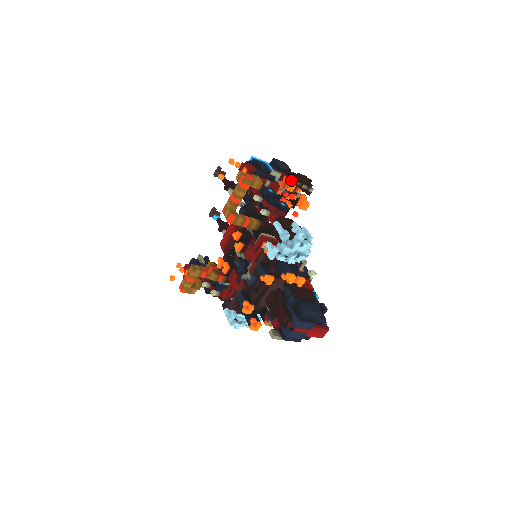
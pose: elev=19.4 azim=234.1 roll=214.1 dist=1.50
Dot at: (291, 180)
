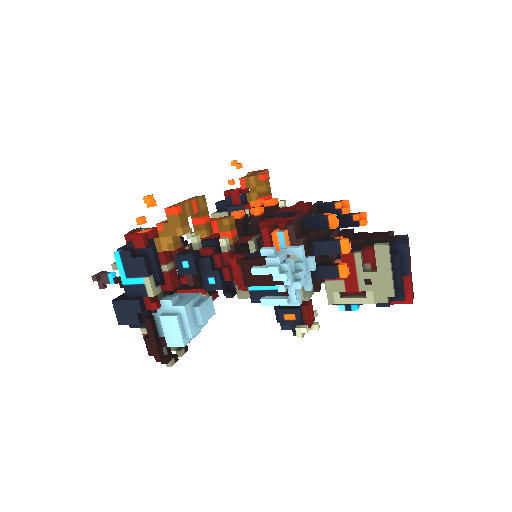
Dot at: occluded
